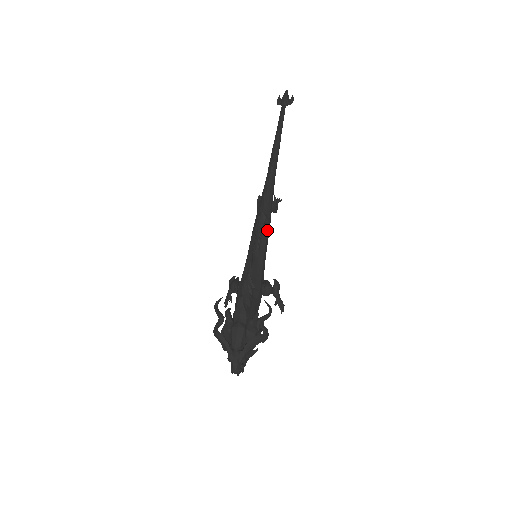
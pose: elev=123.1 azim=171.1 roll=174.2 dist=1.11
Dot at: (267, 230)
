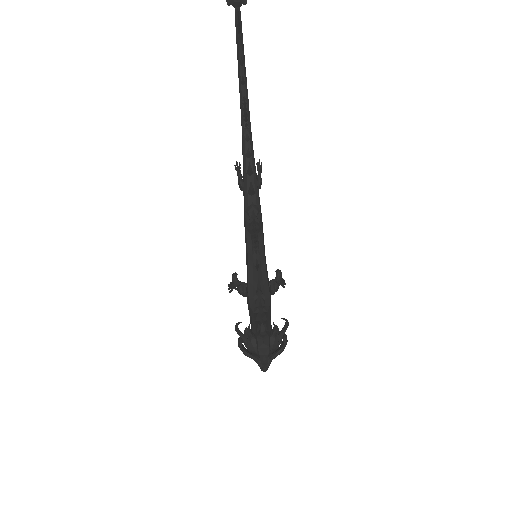
Dot at: (261, 224)
